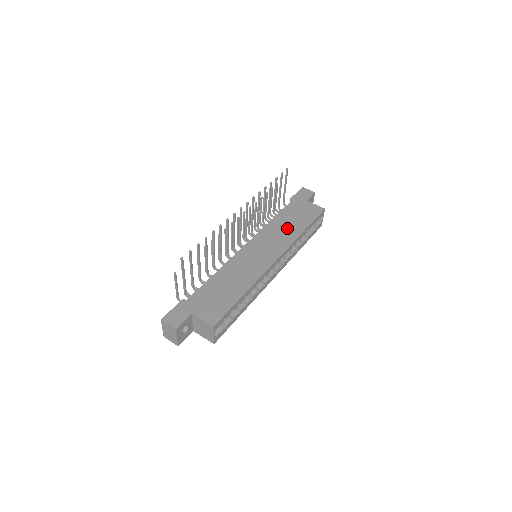
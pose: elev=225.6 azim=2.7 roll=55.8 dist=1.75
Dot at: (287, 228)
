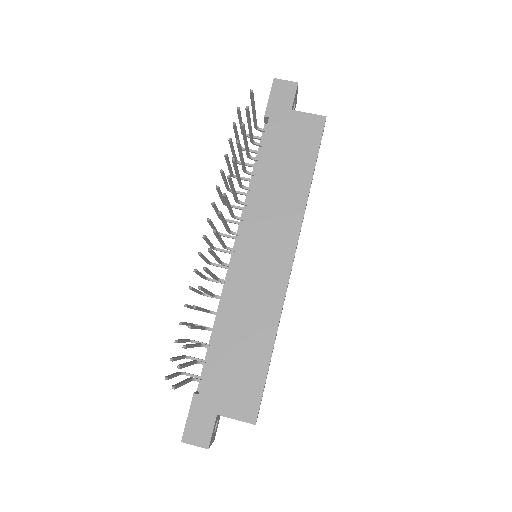
Dot at: (284, 188)
